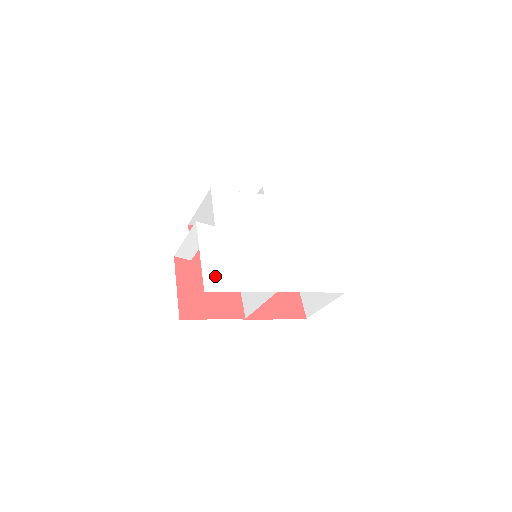
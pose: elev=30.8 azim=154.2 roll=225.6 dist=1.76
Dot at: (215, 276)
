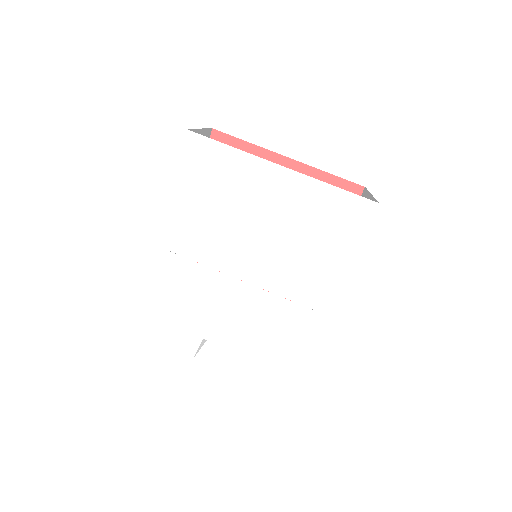
Dot at: (270, 378)
